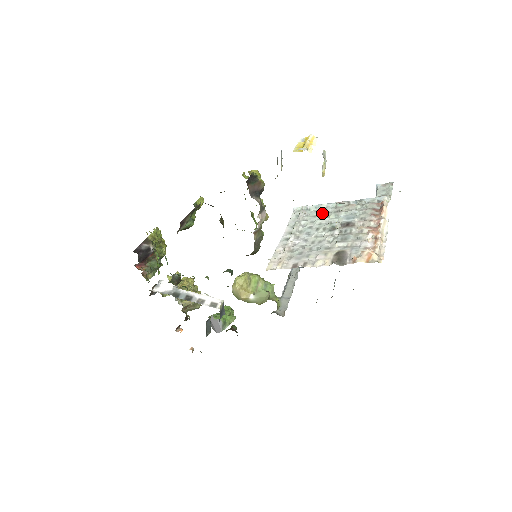
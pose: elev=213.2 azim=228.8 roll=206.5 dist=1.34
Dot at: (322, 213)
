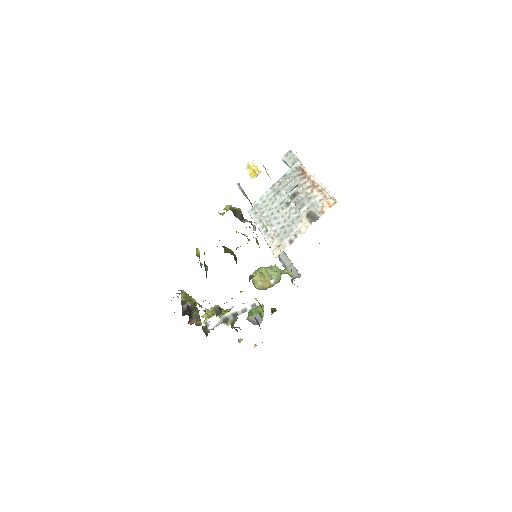
Dot at: (269, 200)
